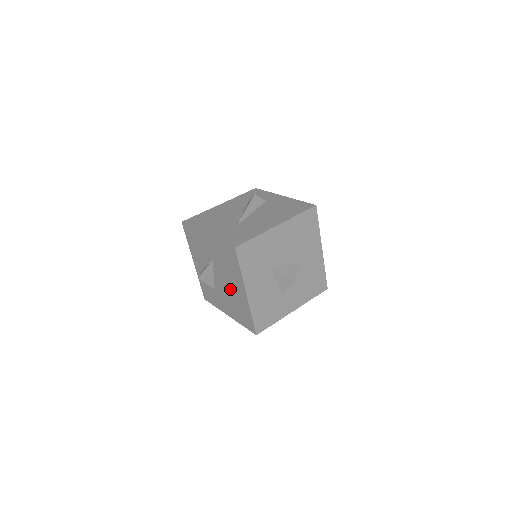
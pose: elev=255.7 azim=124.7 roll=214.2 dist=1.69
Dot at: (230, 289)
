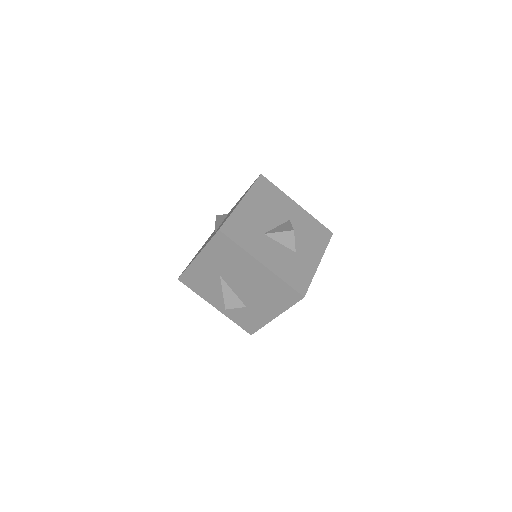
Dot at: (252, 283)
